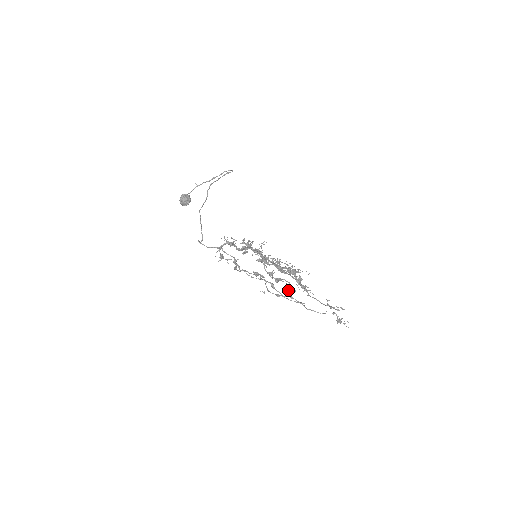
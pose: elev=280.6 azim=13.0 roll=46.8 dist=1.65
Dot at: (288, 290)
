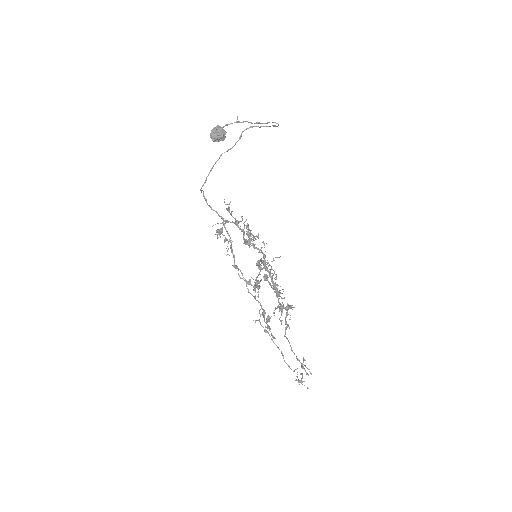
Dot at: (269, 317)
